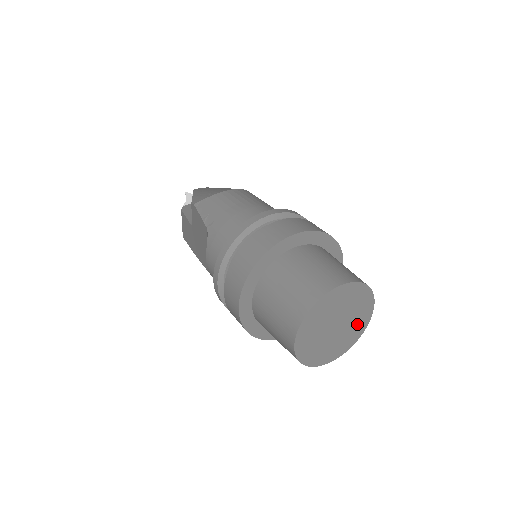
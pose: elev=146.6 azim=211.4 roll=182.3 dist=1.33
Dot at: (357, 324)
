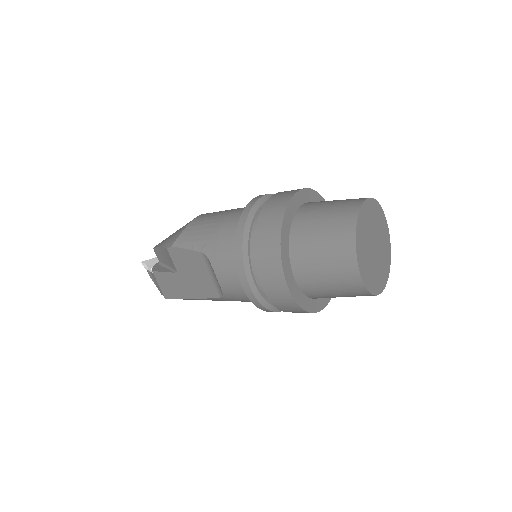
Dot at: (384, 242)
